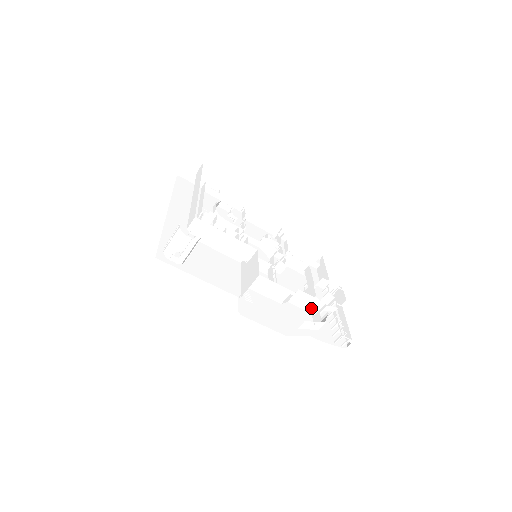
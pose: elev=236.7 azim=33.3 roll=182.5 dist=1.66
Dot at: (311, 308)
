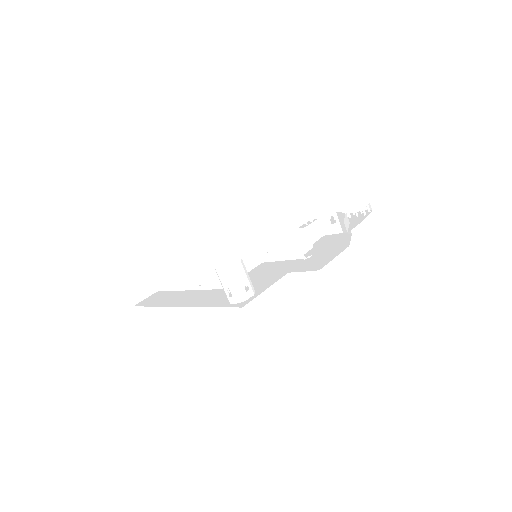
Dot at: (323, 229)
